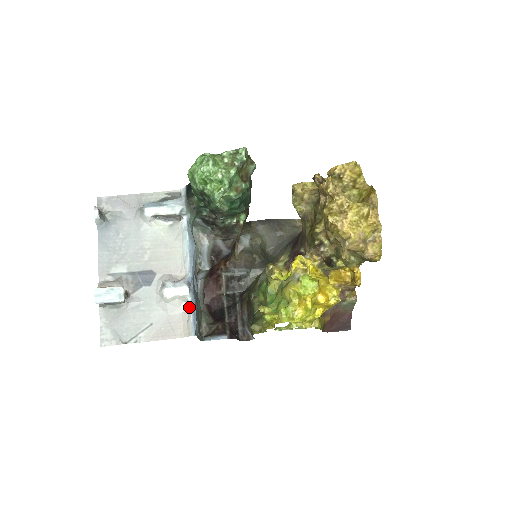
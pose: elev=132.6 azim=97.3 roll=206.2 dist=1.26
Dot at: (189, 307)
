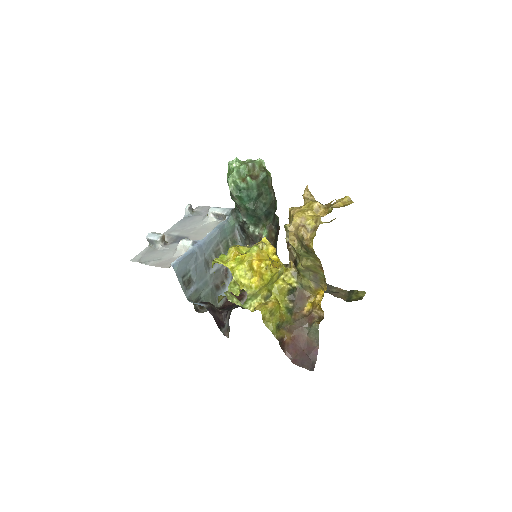
Dot at: (185, 254)
